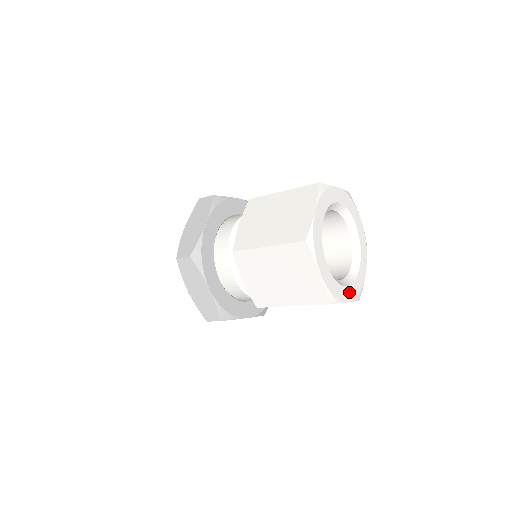
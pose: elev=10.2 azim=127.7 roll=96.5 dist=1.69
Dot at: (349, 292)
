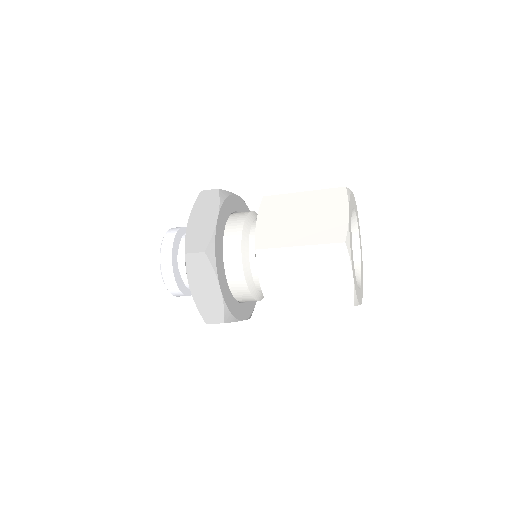
Dot at: (360, 295)
